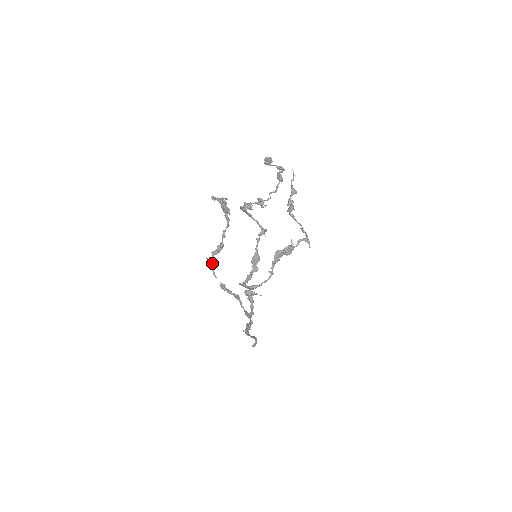
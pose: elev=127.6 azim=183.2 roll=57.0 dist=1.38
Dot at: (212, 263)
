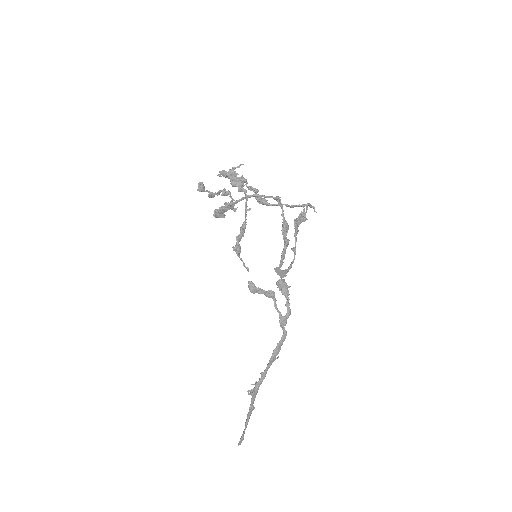
Dot at: (239, 253)
